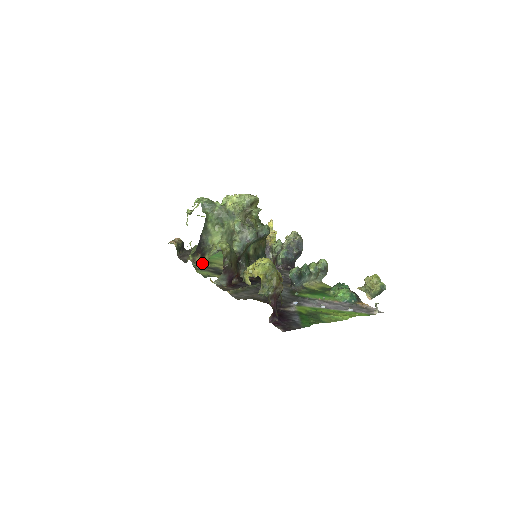
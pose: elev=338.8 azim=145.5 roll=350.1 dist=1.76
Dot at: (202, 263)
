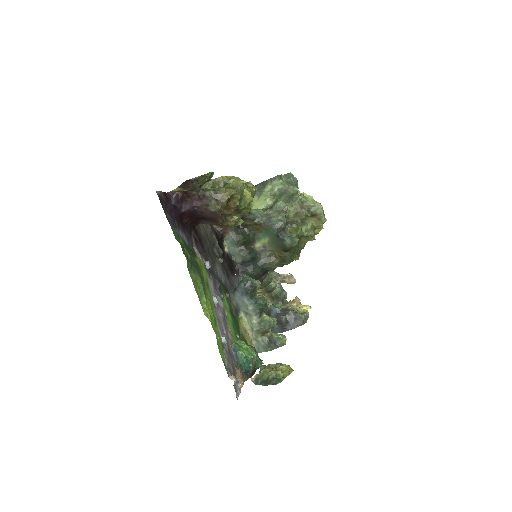
Dot at: occluded
